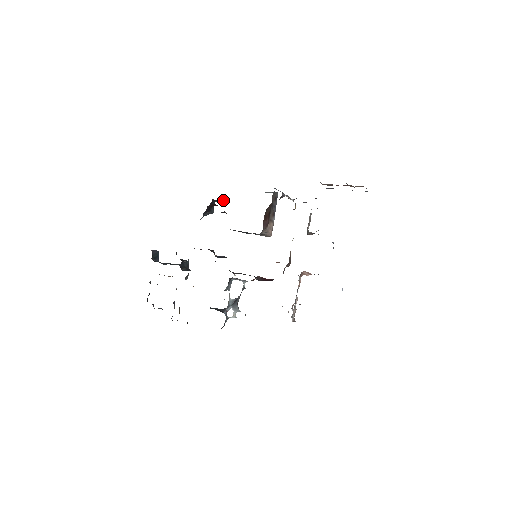
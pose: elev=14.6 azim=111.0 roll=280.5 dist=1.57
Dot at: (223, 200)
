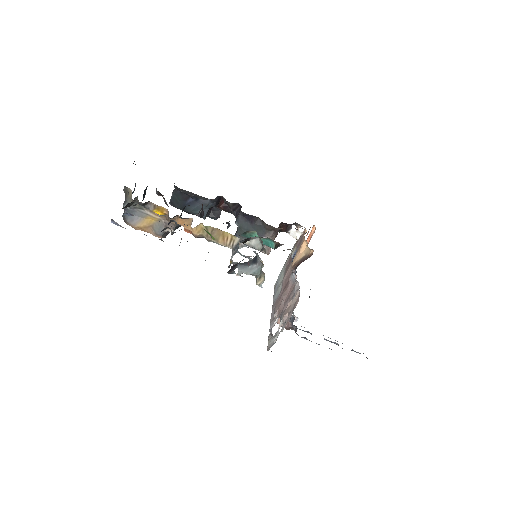
Dot at: occluded
